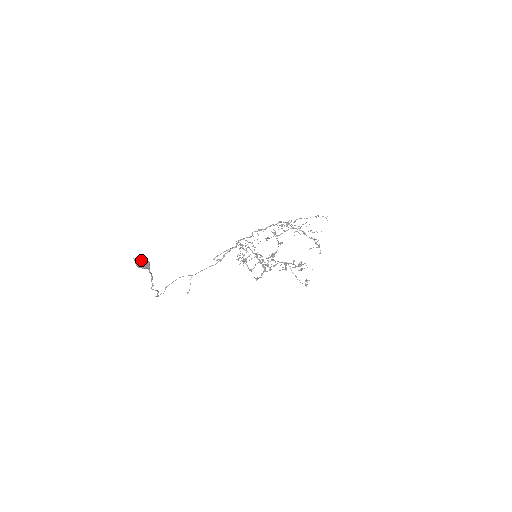
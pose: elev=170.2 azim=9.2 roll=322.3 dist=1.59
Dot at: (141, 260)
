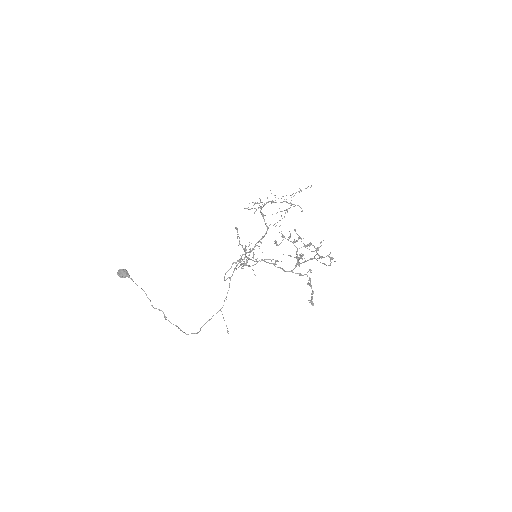
Dot at: (119, 270)
